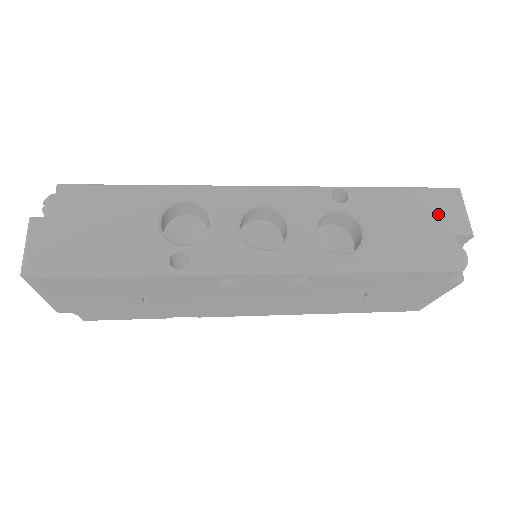
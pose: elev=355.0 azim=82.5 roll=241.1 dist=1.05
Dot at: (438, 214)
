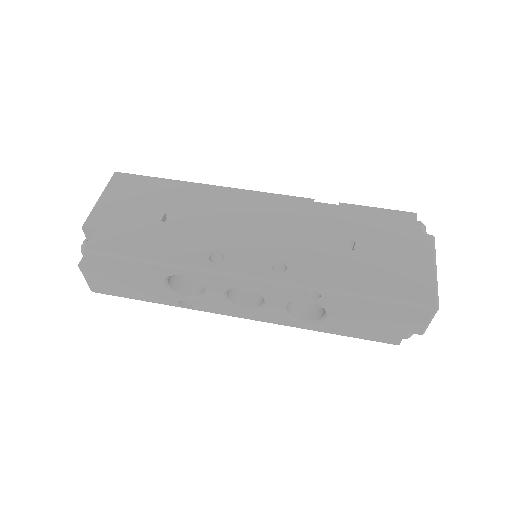
Dot at: (399, 320)
